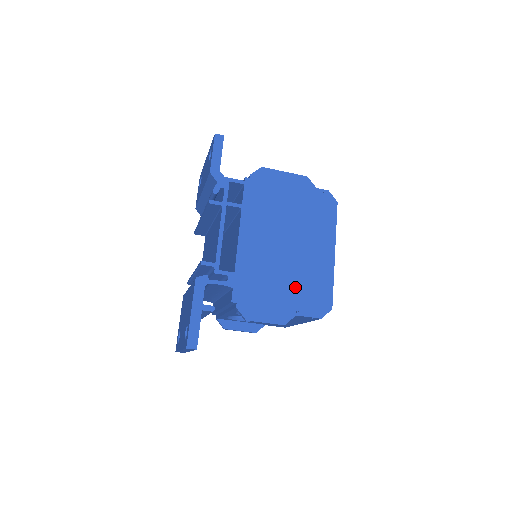
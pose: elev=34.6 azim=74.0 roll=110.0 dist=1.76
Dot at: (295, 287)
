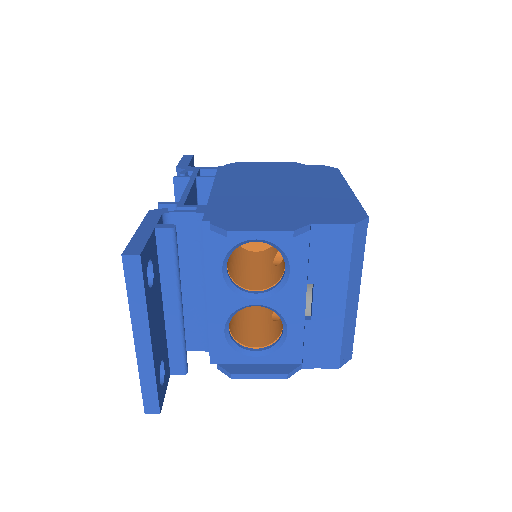
Dot at: (301, 208)
